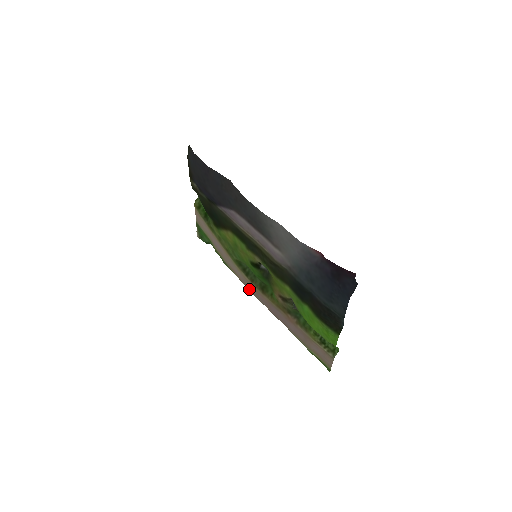
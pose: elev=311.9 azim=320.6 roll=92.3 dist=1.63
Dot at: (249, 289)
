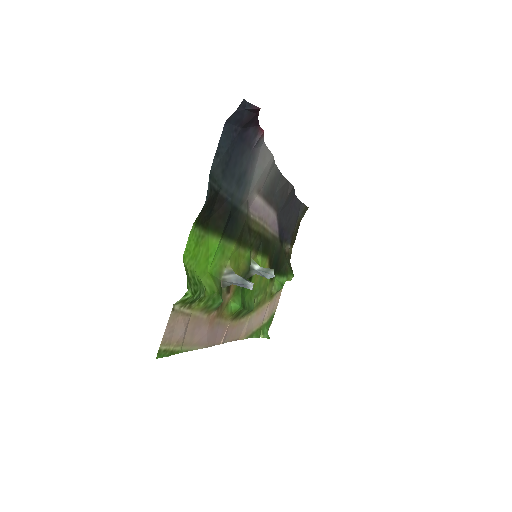
Dot at: (235, 338)
